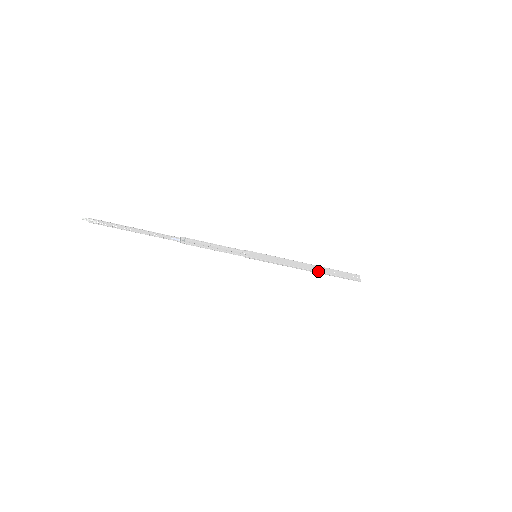
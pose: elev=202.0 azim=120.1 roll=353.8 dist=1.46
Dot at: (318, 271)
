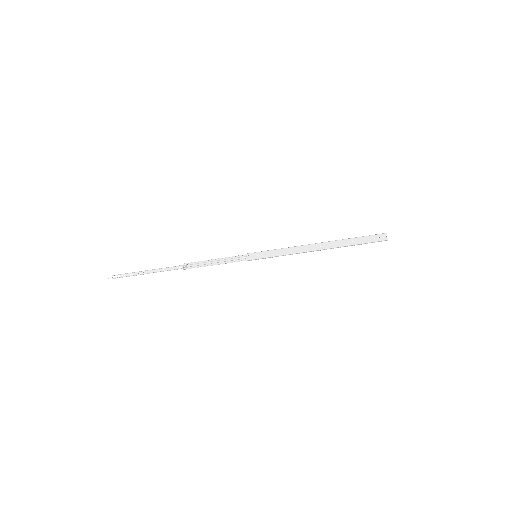
Dot at: (328, 248)
